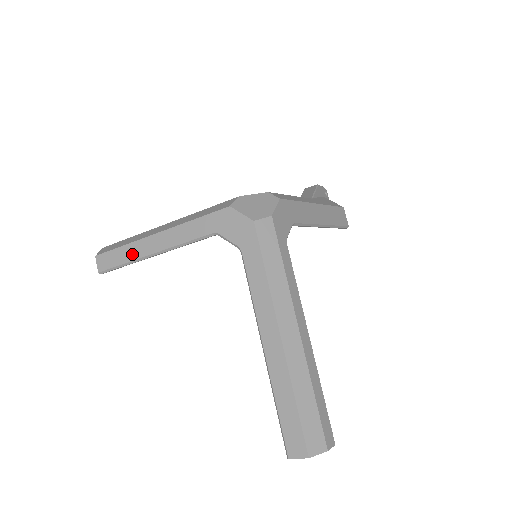
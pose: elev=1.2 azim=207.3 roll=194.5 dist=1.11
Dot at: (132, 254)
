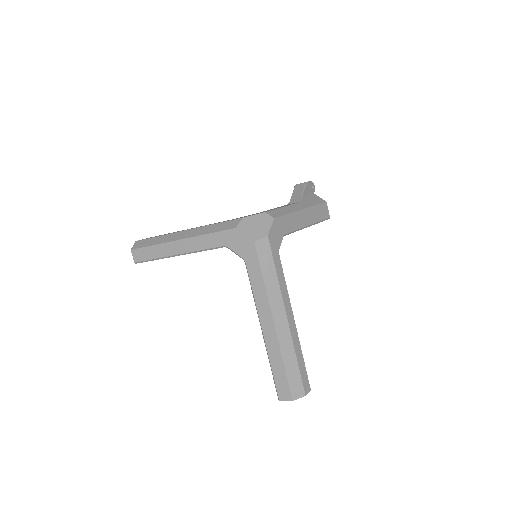
Dot at: (161, 253)
